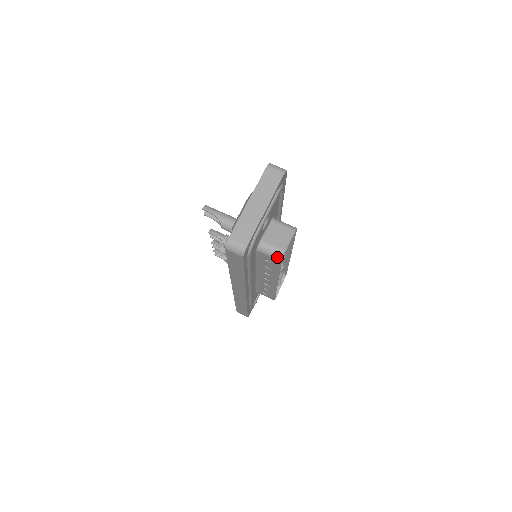
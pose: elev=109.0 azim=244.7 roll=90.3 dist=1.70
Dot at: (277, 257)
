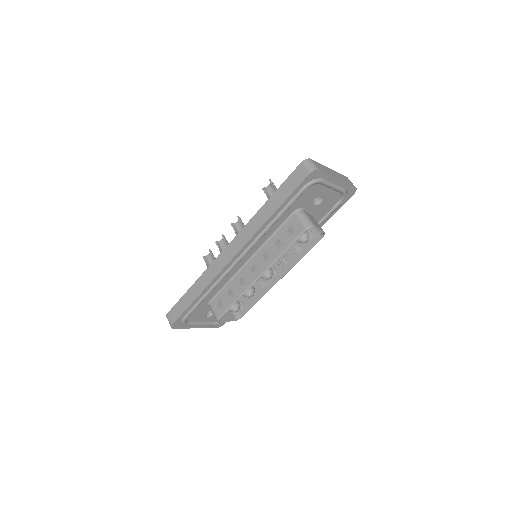
Dot at: (306, 224)
